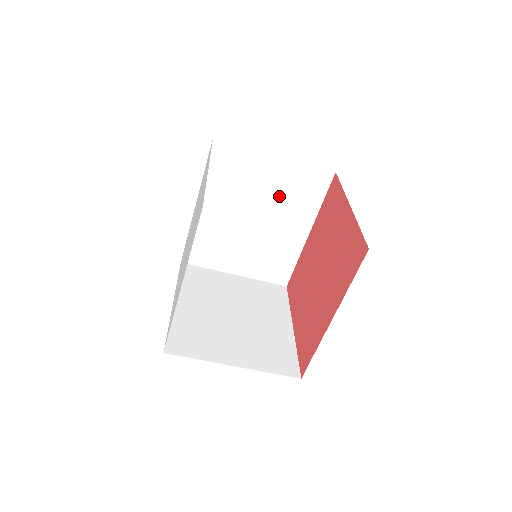
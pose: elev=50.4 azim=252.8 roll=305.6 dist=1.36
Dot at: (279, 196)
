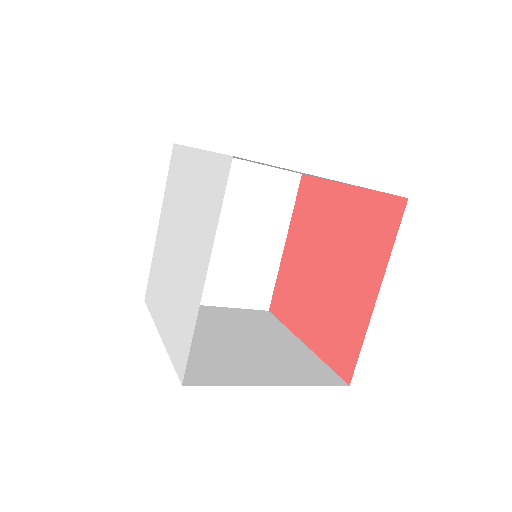
Dot at: occluded
